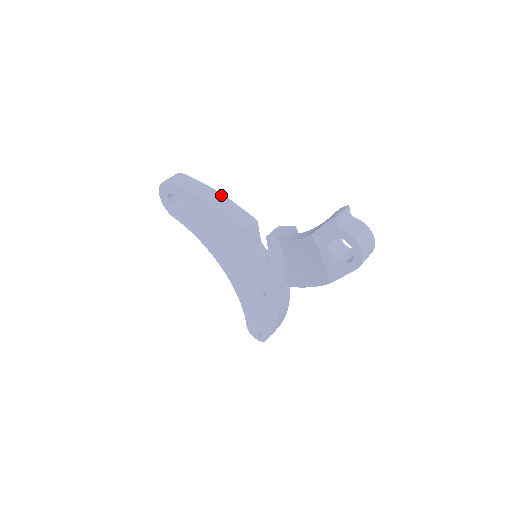
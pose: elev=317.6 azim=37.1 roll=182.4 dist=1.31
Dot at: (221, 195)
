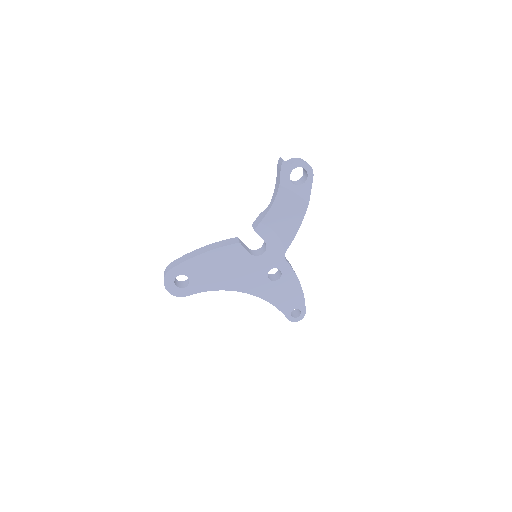
Dot at: (205, 246)
